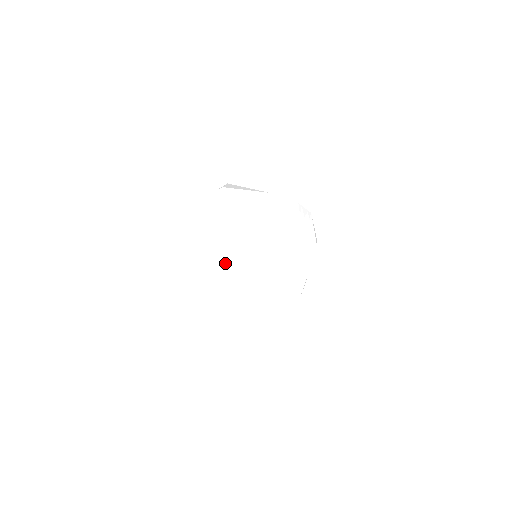
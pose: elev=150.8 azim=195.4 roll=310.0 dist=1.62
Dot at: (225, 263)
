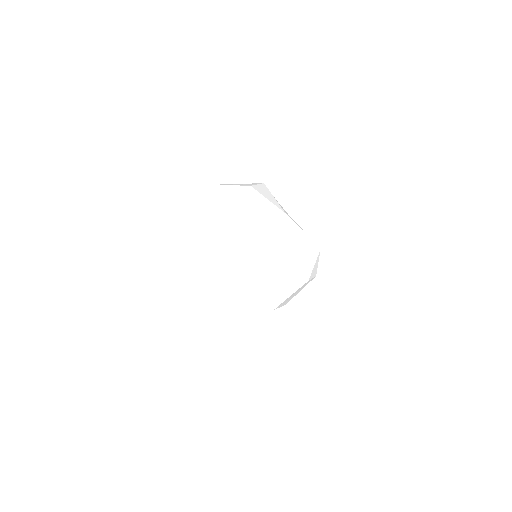
Dot at: (216, 249)
